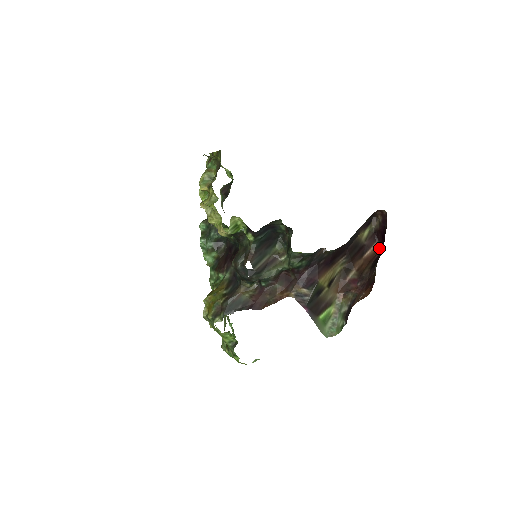
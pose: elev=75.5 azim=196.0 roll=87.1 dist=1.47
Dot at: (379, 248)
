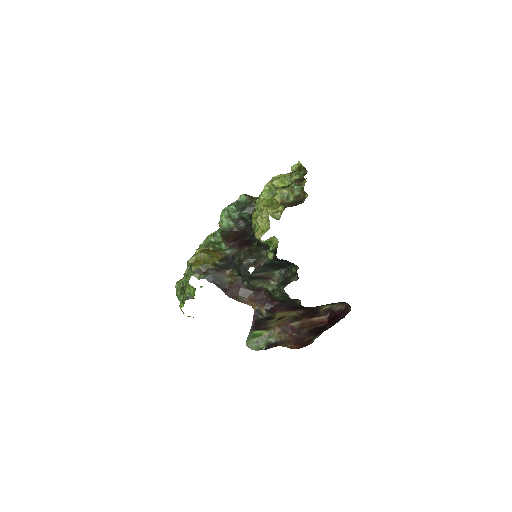
Dot at: (324, 321)
